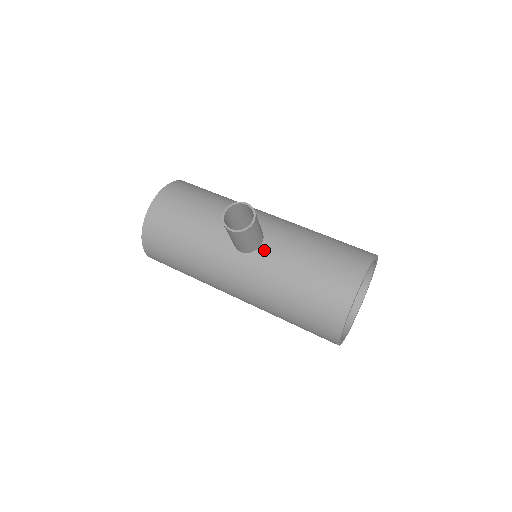
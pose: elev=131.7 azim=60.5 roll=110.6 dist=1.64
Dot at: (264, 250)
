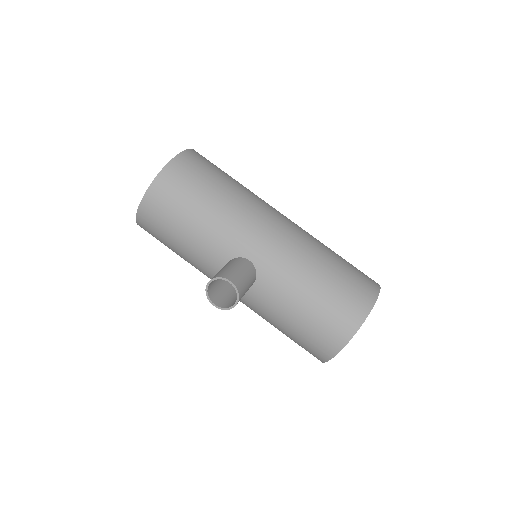
Dot at: (255, 290)
